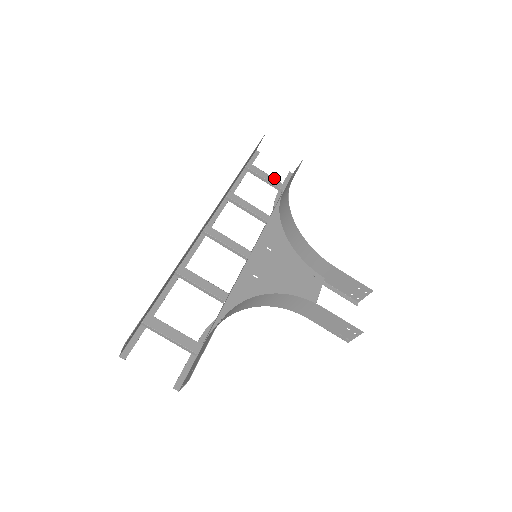
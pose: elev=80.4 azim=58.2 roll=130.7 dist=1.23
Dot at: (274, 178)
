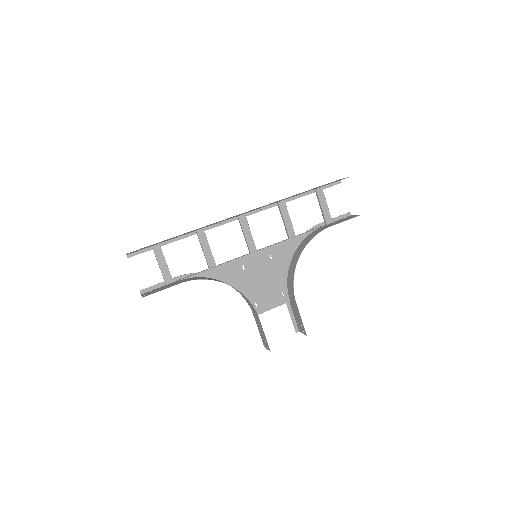
Dot at: occluded
